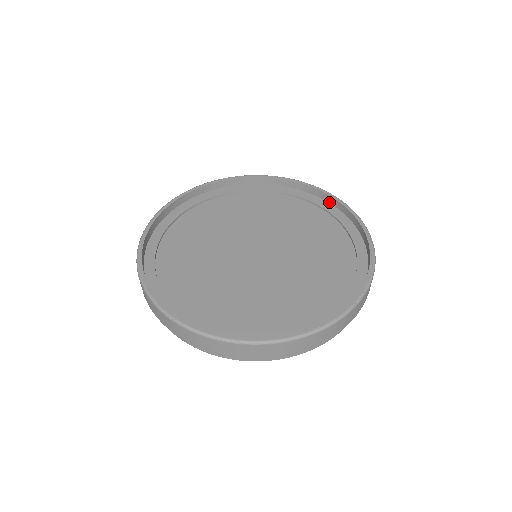
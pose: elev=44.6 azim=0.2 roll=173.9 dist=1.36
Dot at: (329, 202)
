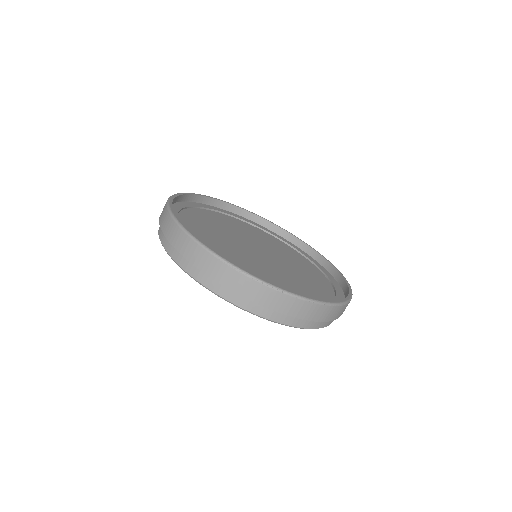
Dot at: (246, 217)
